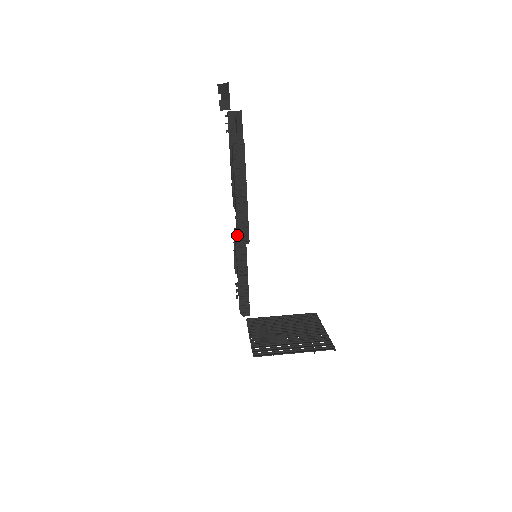
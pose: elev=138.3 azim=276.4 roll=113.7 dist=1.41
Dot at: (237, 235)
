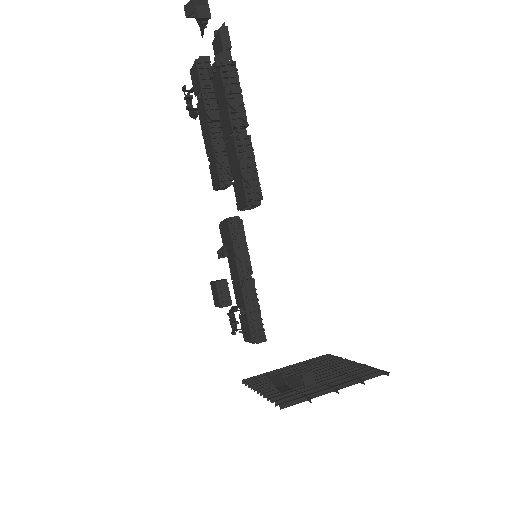
Dot at: (241, 196)
